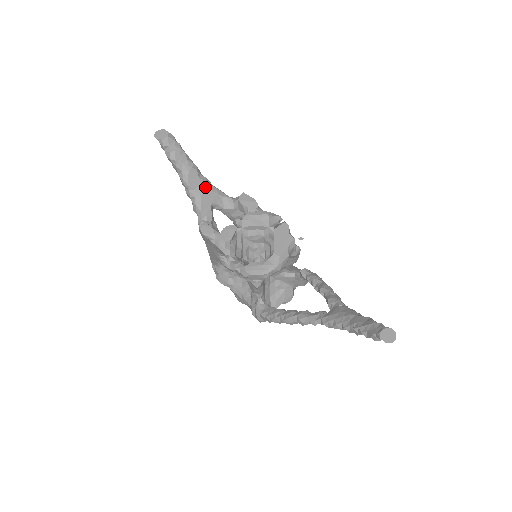
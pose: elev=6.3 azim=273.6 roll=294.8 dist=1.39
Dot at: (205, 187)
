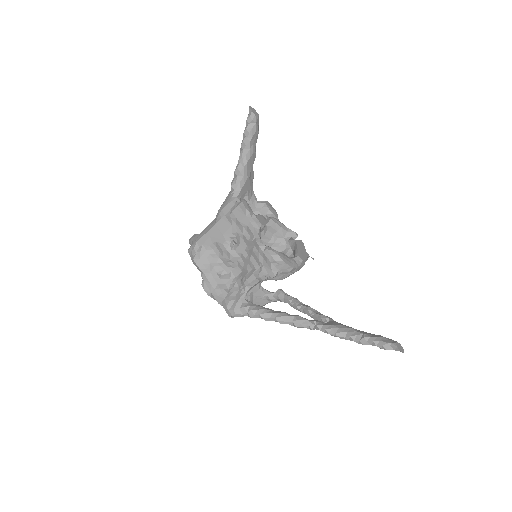
Dot at: (251, 175)
